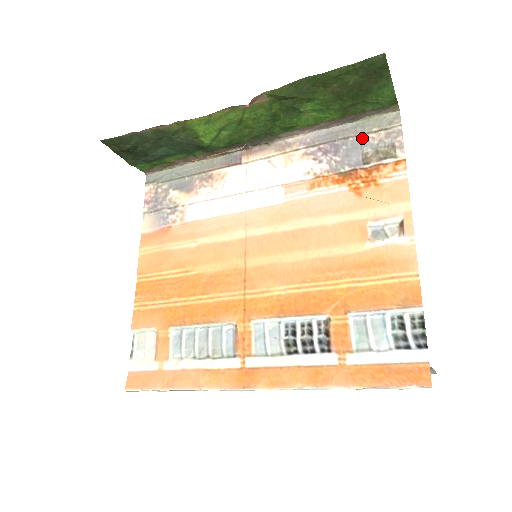
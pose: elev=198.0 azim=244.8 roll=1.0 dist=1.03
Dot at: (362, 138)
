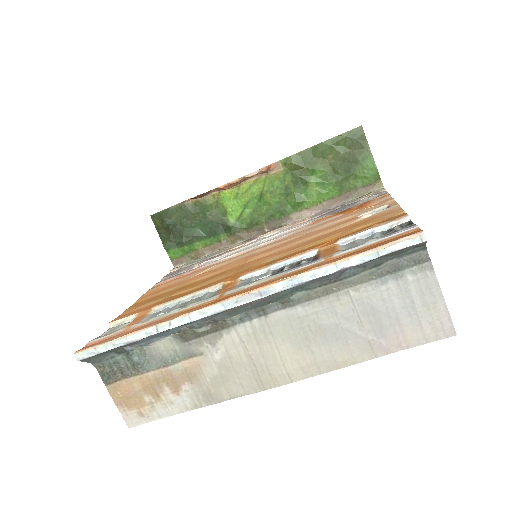
Dot at: (355, 202)
